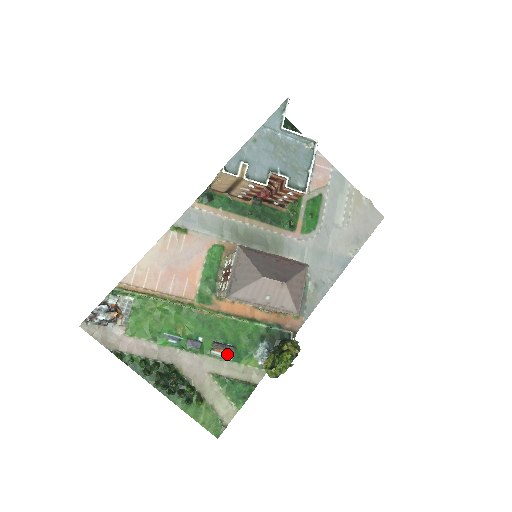
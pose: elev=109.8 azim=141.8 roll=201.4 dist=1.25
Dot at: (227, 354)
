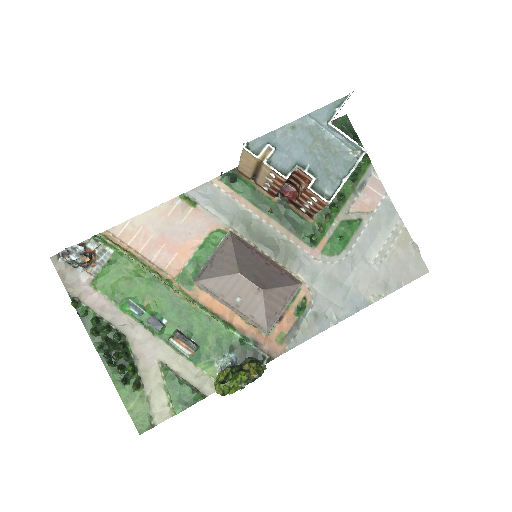
Dot at: (186, 349)
